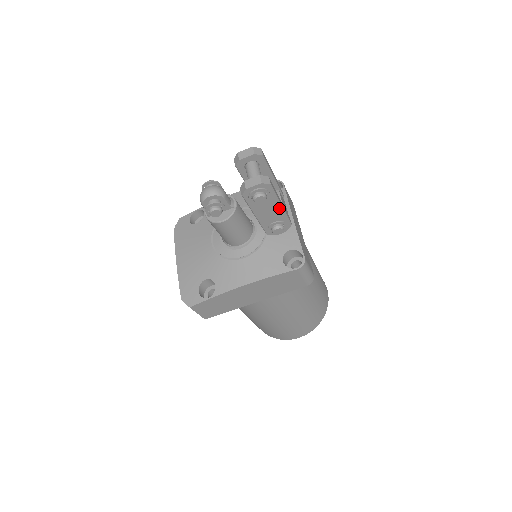
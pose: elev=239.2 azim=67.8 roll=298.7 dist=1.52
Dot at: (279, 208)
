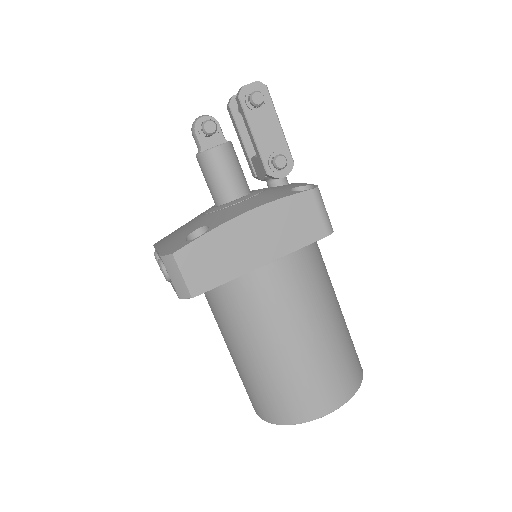
Dot at: (278, 128)
